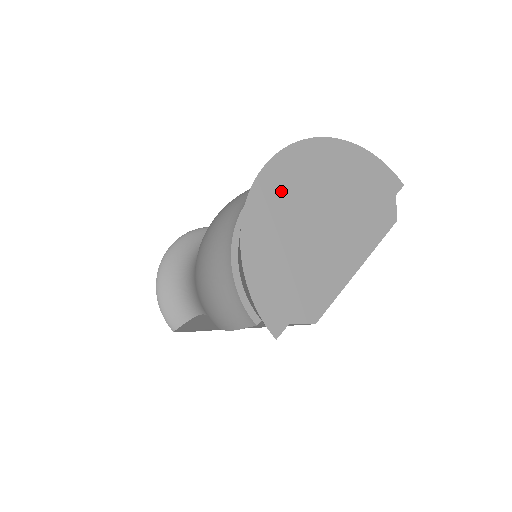
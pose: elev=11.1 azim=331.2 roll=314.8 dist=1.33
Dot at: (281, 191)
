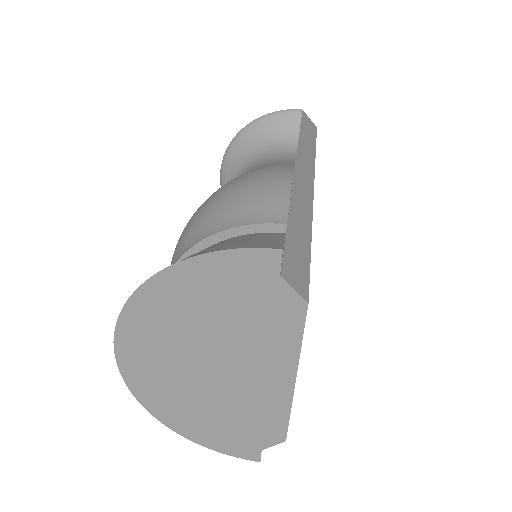
Dot at: (154, 378)
